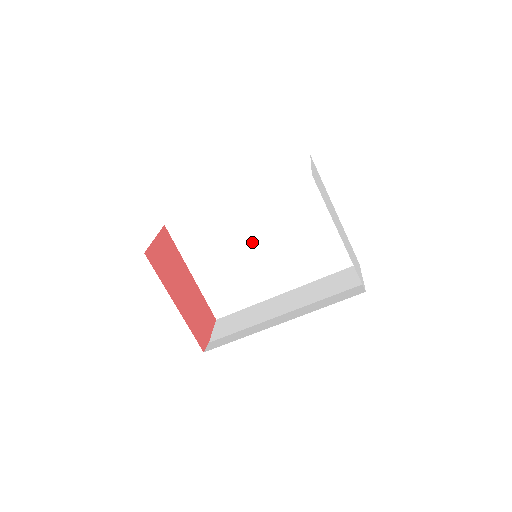
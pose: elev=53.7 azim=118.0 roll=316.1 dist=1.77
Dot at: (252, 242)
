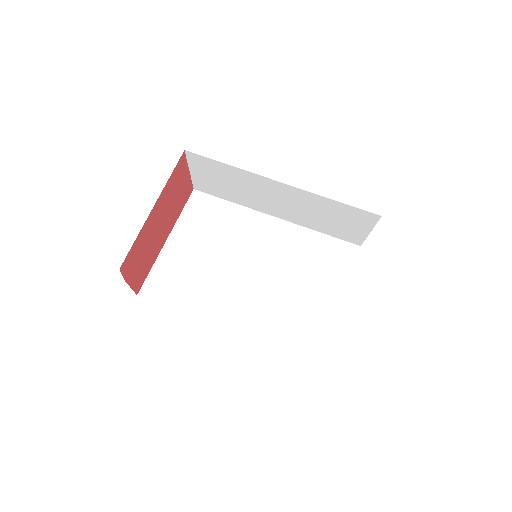
Dot at: (249, 263)
